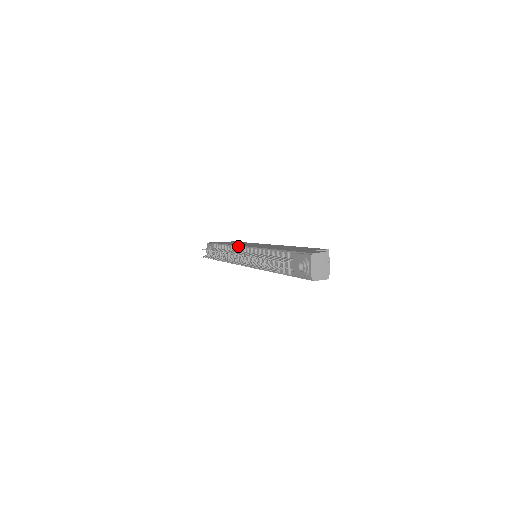
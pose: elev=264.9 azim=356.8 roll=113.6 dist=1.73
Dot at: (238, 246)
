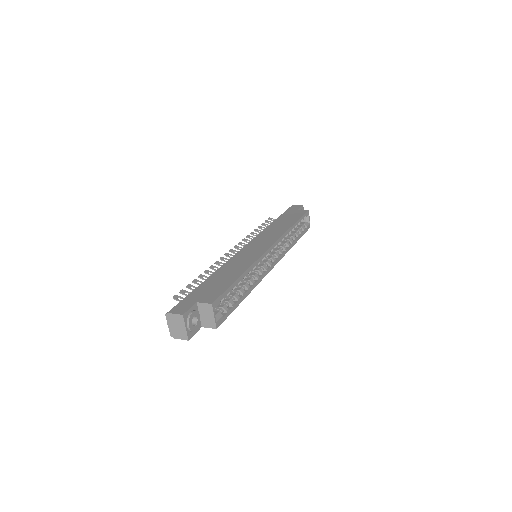
Dot at: (256, 237)
